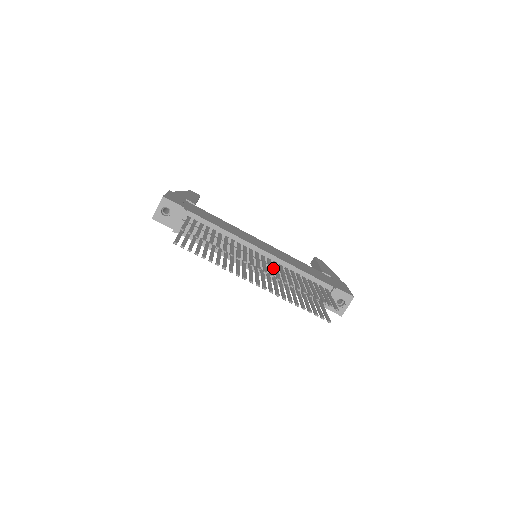
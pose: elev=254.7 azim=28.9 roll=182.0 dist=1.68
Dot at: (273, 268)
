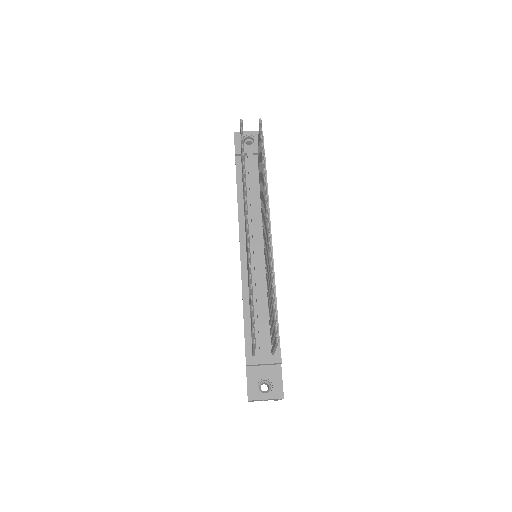
Dot at: (260, 270)
